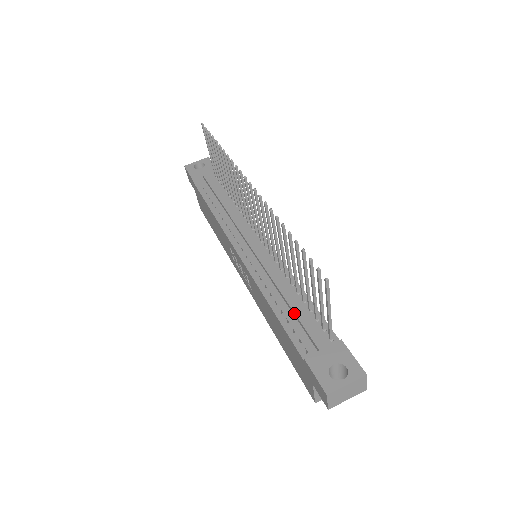
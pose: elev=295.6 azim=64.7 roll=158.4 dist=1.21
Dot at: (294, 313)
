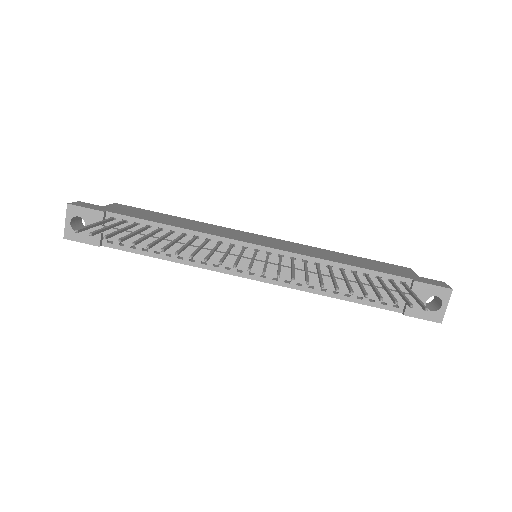
Dot at: occluded
